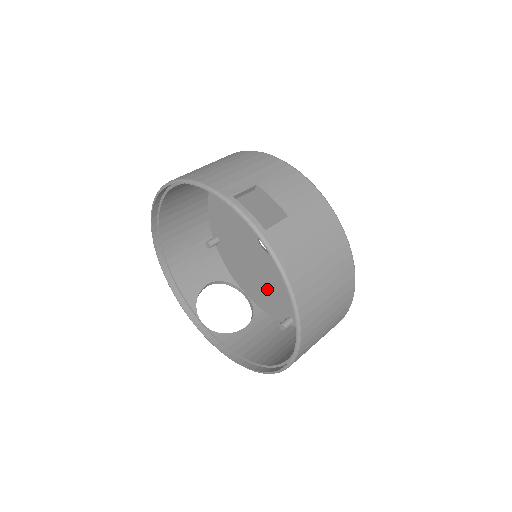
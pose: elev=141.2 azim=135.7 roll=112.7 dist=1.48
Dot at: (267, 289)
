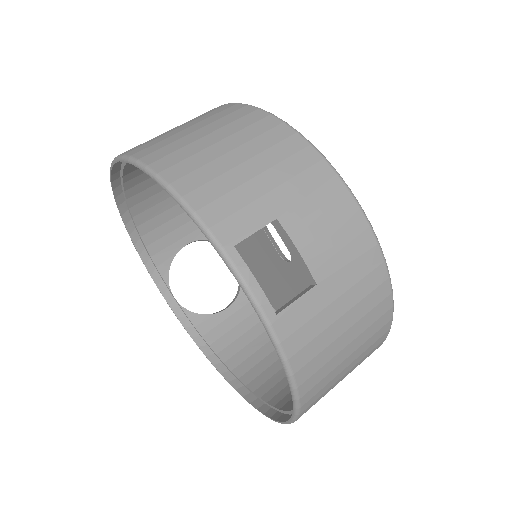
Dot at: (263, 273)
